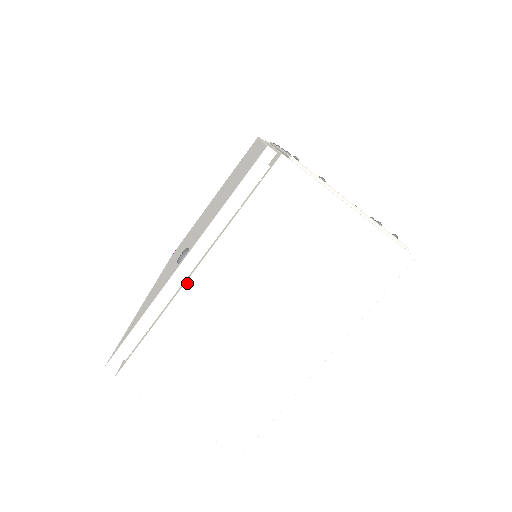
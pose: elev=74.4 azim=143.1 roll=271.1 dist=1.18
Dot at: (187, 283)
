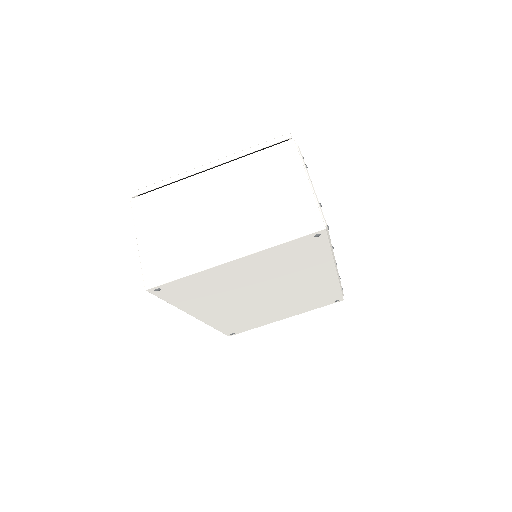
Dot at: (204, 172)
